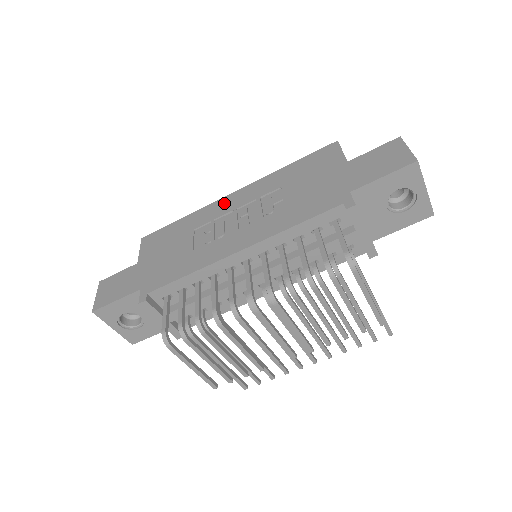
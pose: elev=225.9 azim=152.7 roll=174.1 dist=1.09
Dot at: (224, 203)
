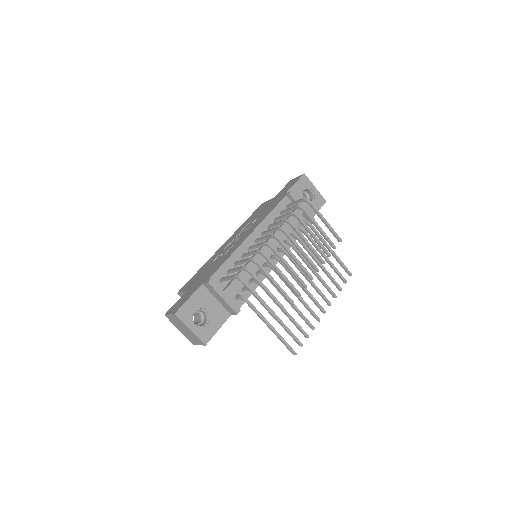
Dot at: (221, 248)
